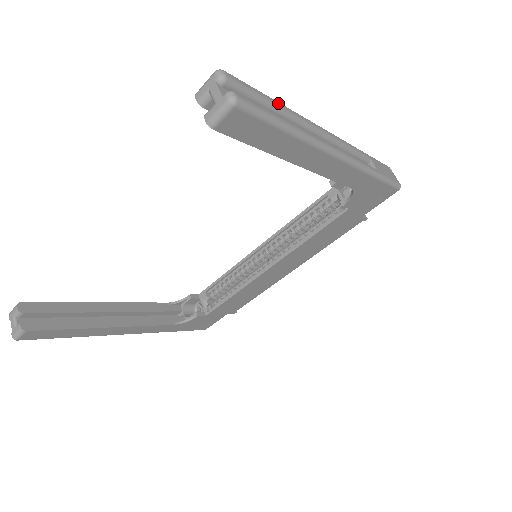
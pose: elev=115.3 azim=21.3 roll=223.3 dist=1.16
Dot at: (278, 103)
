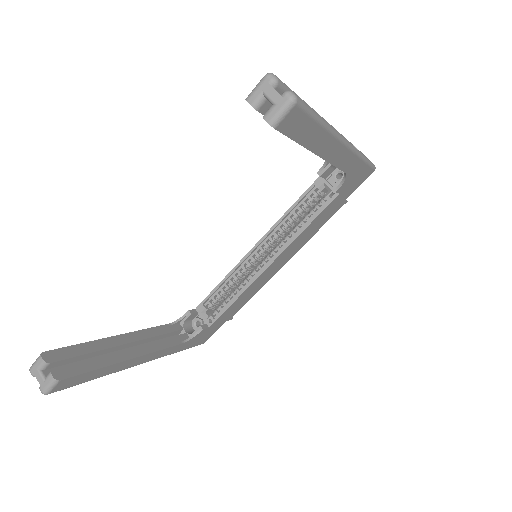
Dot at: (304, 101)
